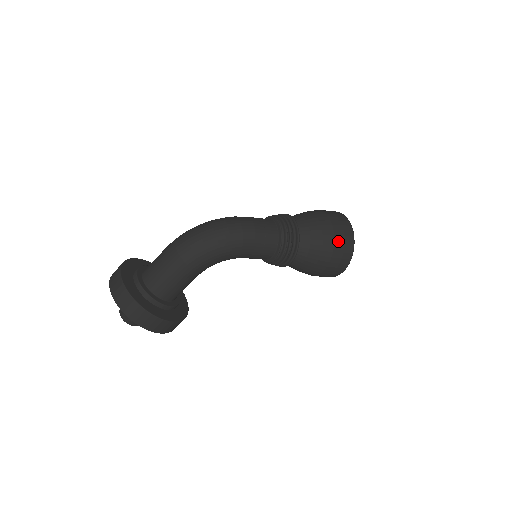
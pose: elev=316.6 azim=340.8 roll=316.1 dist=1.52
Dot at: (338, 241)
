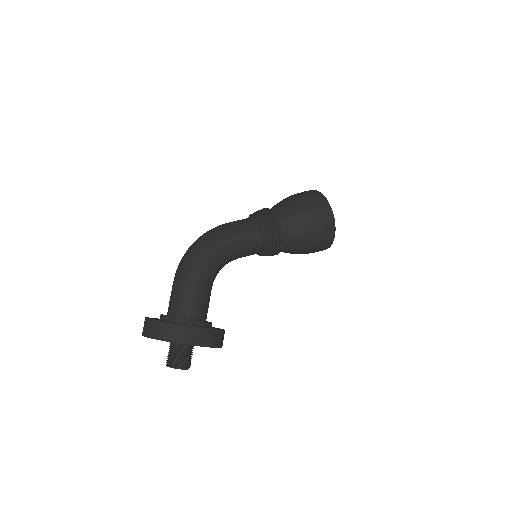
Dot at: (307, 199)
